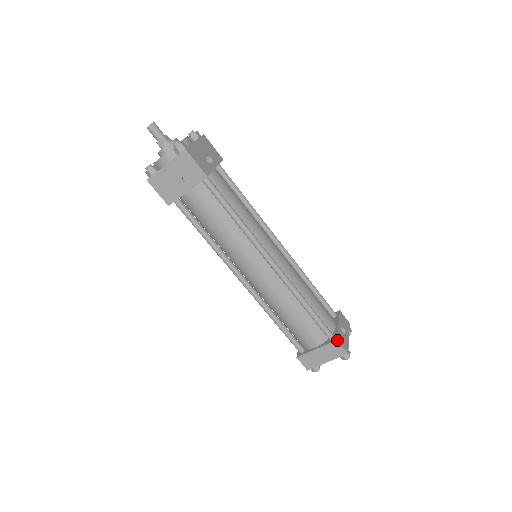
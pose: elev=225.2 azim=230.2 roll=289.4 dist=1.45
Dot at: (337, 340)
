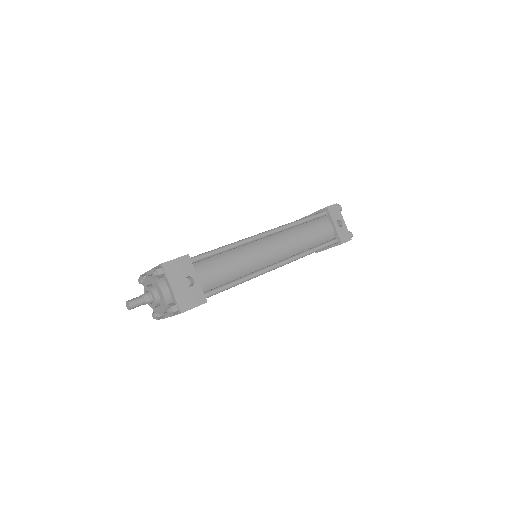
Dot at: occluded
